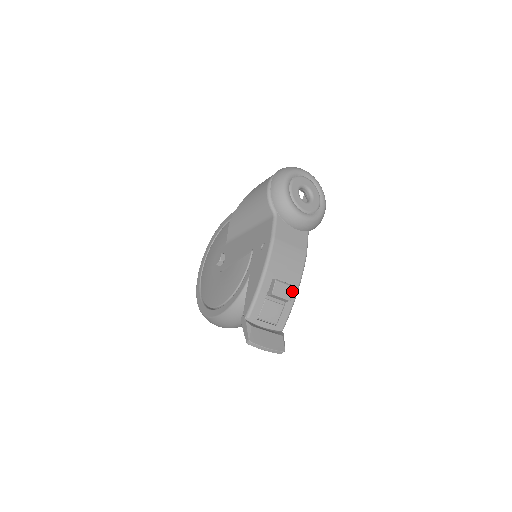
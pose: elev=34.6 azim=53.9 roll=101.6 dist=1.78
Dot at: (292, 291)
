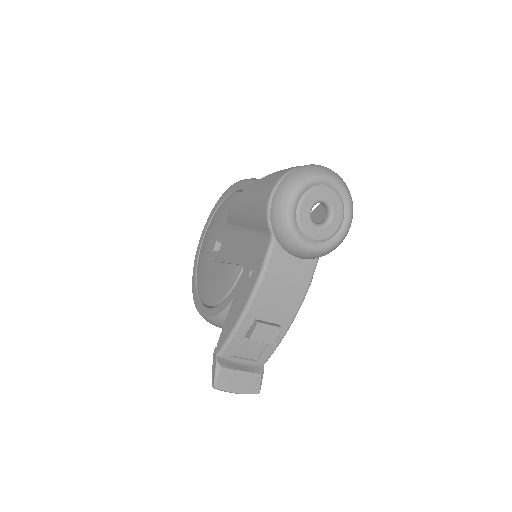
Dot at: (278, 334)
